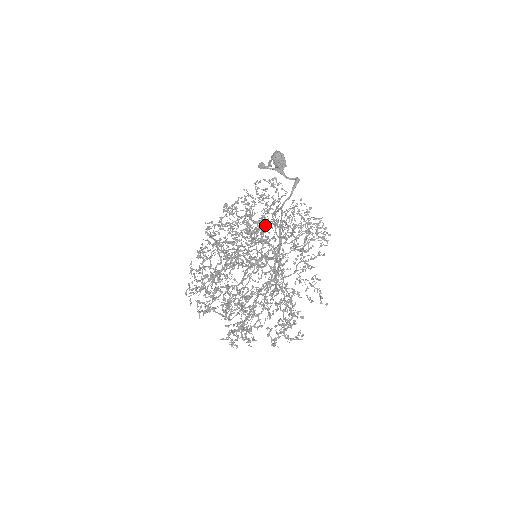
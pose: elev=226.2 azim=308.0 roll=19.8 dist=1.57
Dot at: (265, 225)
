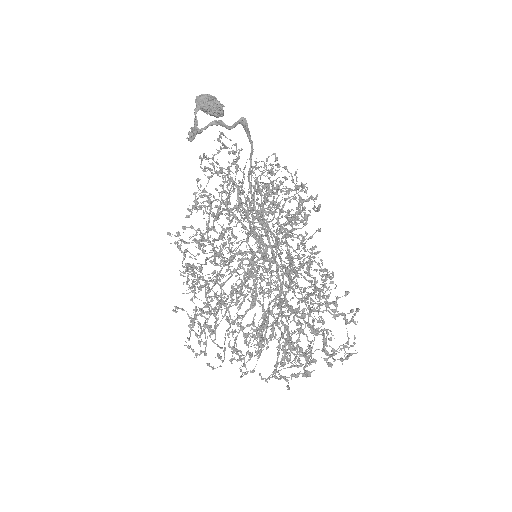
Dot at: occluded
